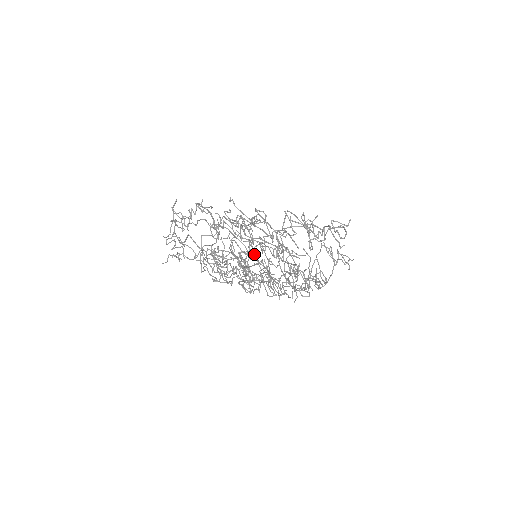
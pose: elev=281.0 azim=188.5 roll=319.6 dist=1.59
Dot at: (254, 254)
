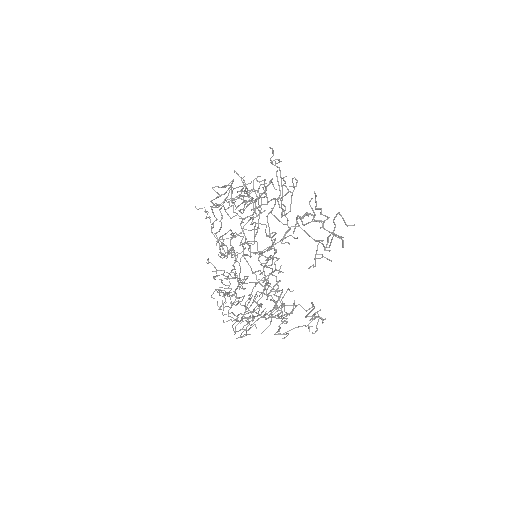
Dot at: (259, 198)
